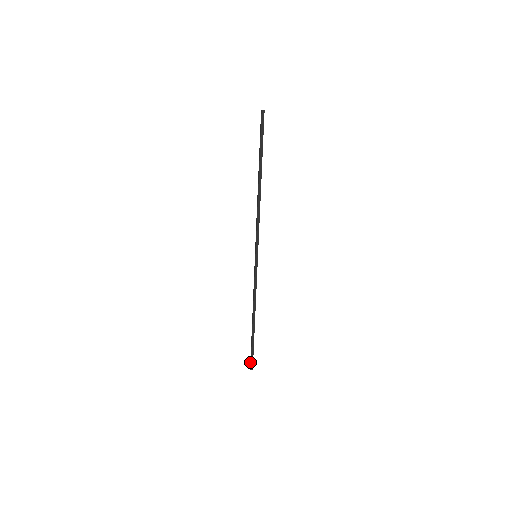
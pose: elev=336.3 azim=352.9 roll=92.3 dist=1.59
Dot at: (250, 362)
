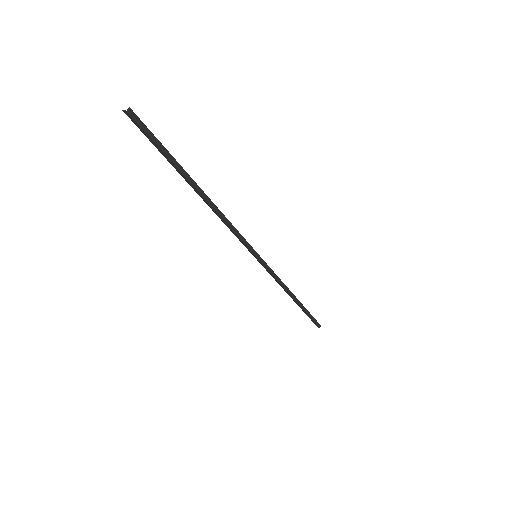
Dot at: occluded
